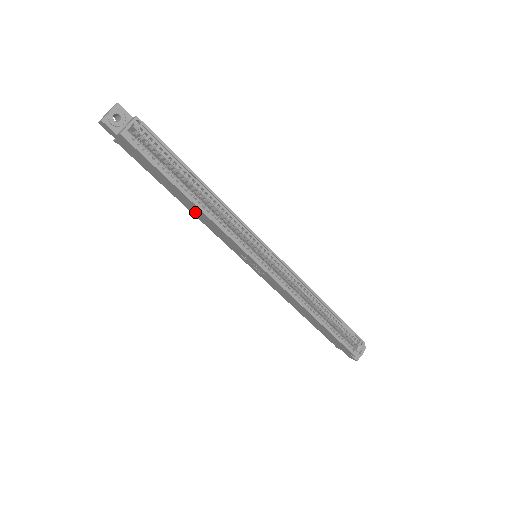
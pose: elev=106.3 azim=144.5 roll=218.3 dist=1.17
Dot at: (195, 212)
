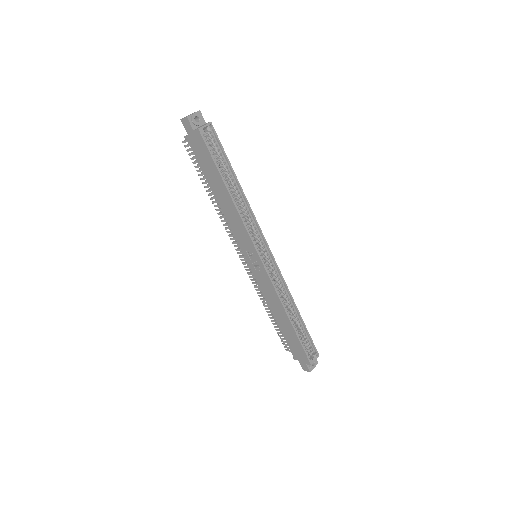
Dot at: (224, 206)
